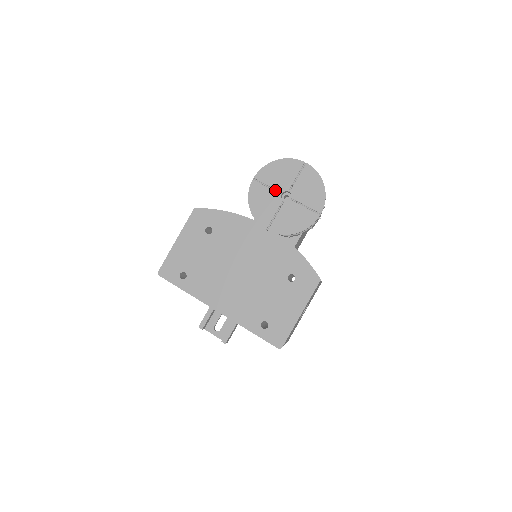
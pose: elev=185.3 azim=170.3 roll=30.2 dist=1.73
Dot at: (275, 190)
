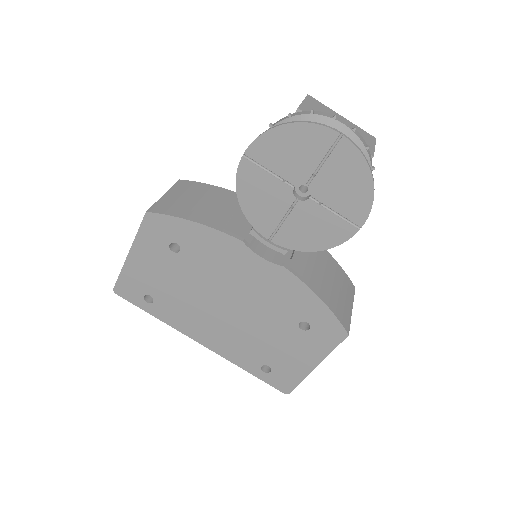
Dot at: (282, 178)
